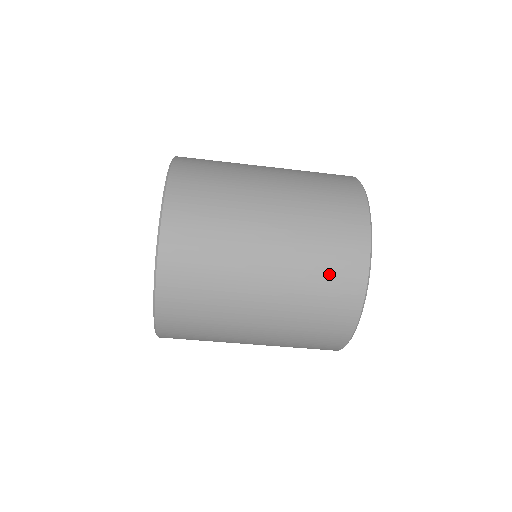
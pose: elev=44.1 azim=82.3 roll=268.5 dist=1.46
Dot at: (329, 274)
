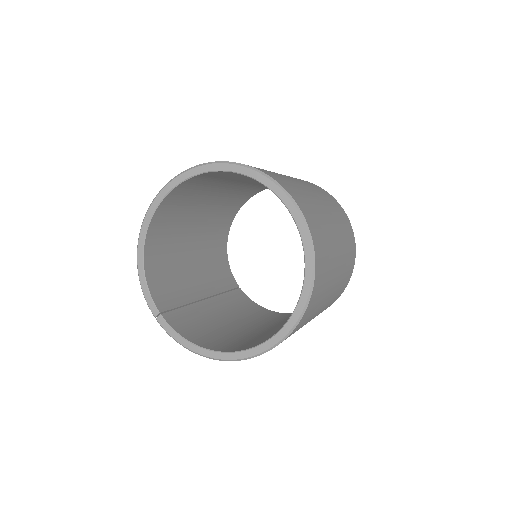
Dot at: occluded
